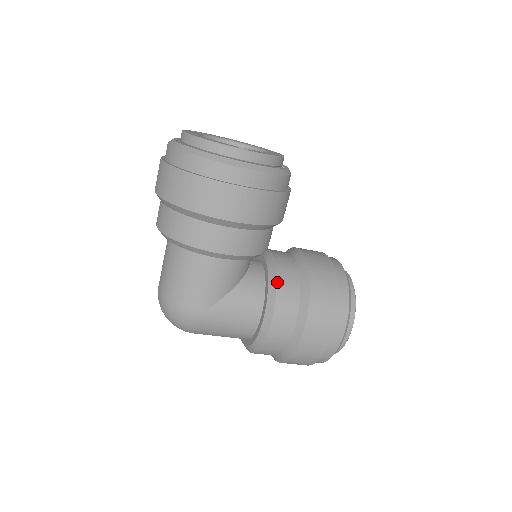
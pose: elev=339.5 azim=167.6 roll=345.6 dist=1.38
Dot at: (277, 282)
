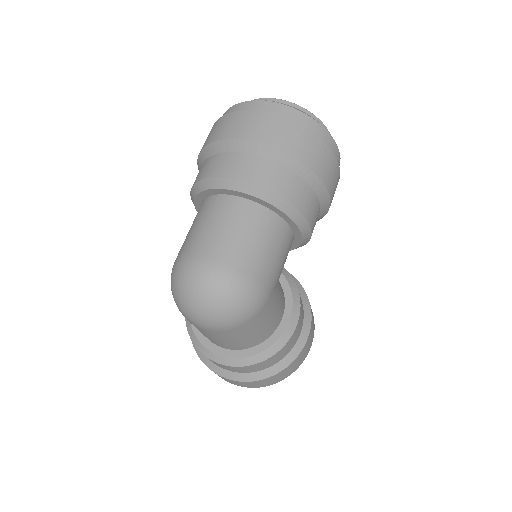
Dot at: occluded
